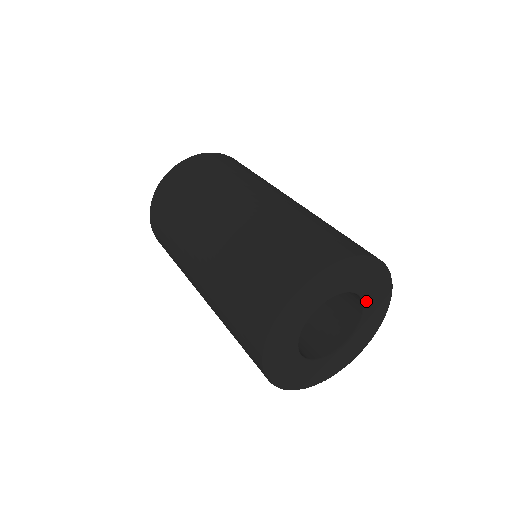
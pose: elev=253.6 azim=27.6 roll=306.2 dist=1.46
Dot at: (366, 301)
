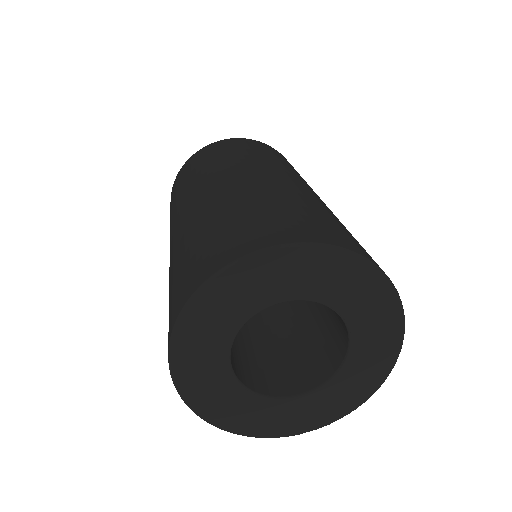
Dot at: (323, 300)
